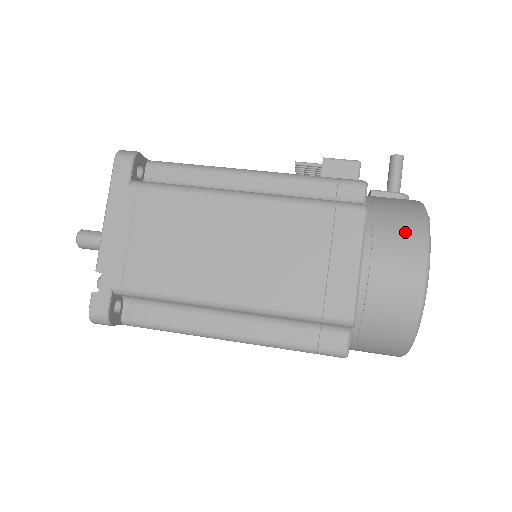
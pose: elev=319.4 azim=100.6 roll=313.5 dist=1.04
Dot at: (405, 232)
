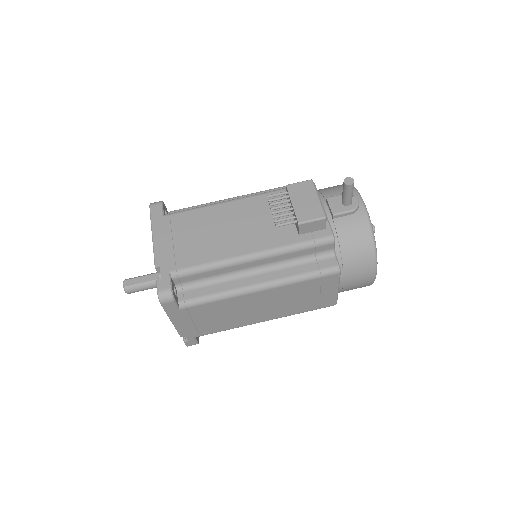
Dot at: (363, 265)
